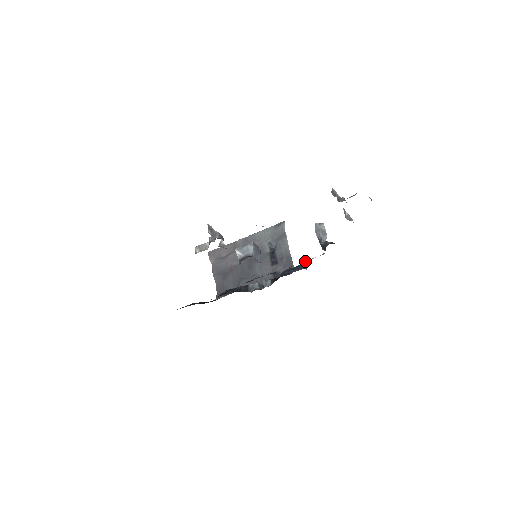
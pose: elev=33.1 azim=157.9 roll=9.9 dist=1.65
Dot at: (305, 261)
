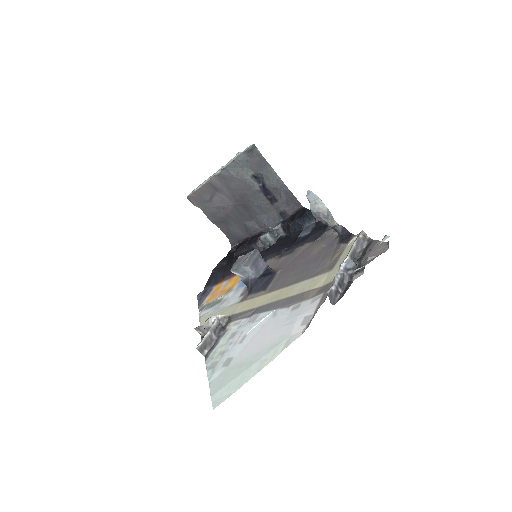
Dot at: (317, 239)
